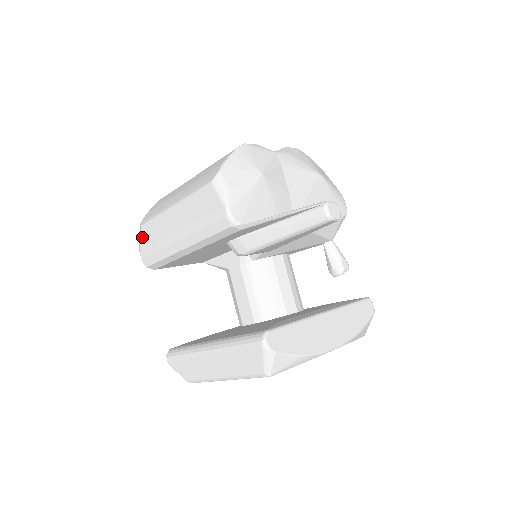
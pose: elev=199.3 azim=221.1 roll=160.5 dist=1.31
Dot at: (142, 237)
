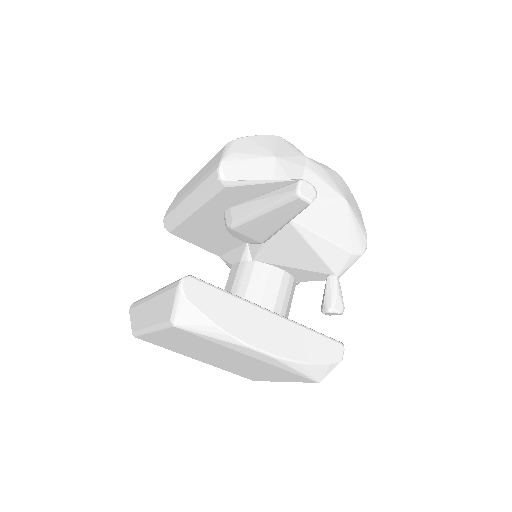
Dot at: (174, 200)
